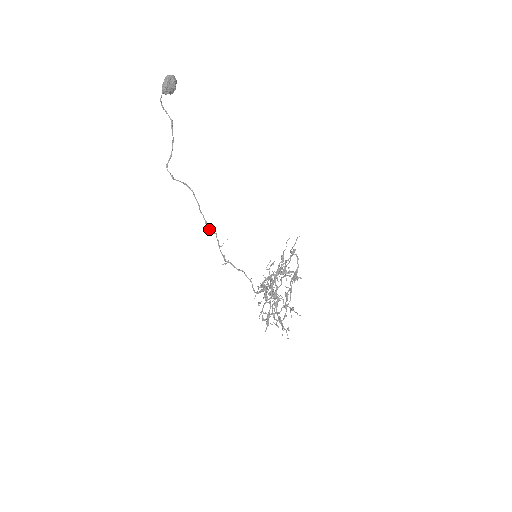
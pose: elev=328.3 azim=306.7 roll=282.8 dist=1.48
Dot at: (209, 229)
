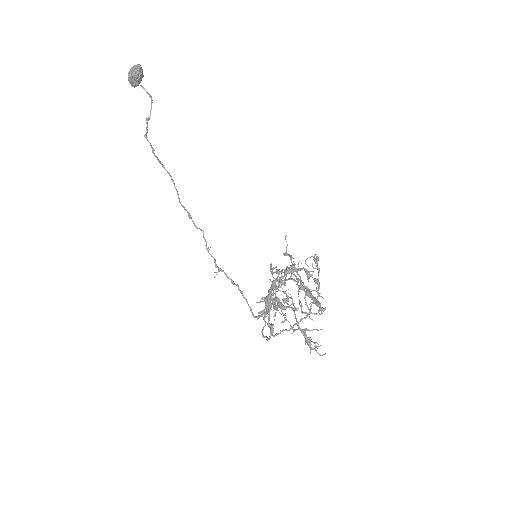
Dot at: (194, 224)
